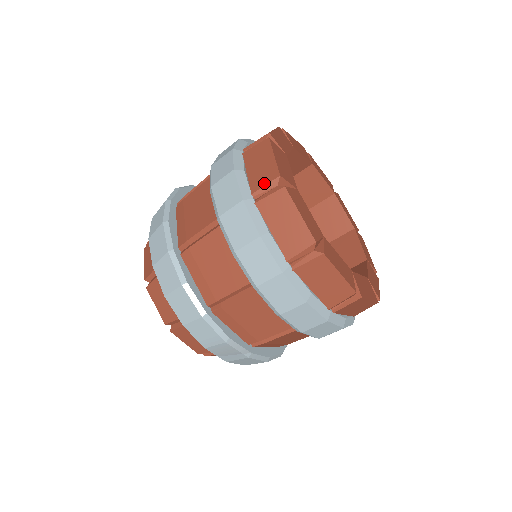
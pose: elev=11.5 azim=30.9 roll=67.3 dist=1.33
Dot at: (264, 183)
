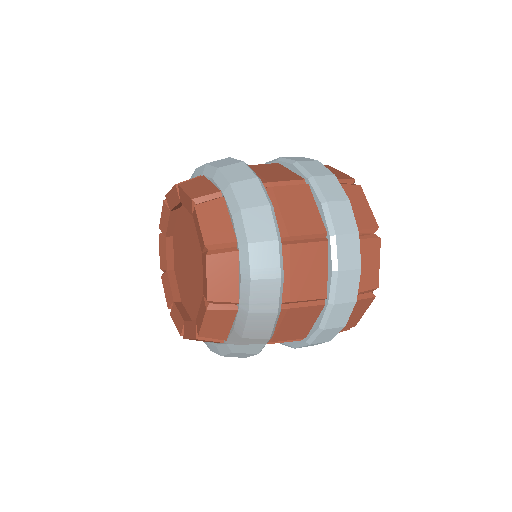
Dot at: (343, 178)
